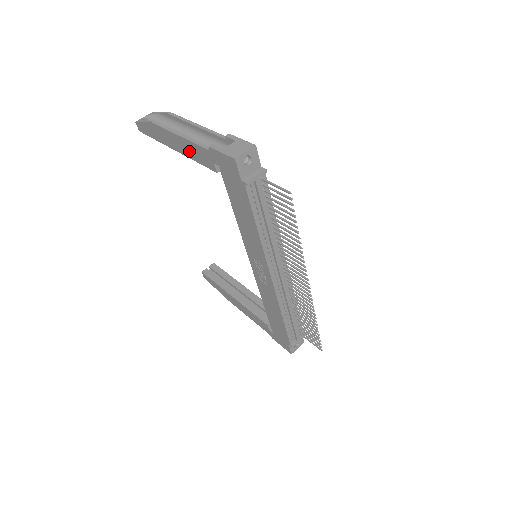
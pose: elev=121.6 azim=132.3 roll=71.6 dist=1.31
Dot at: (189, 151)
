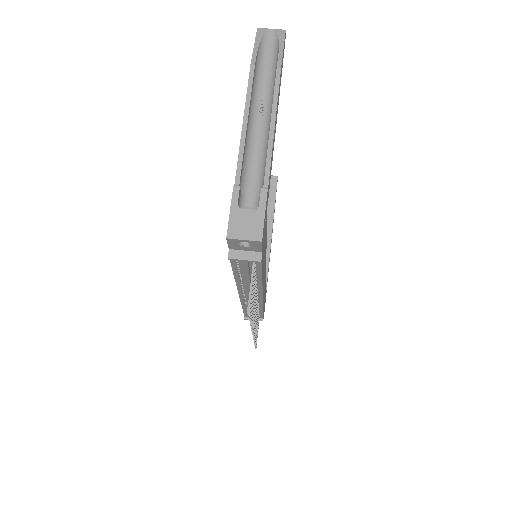
Dot at: occluded
